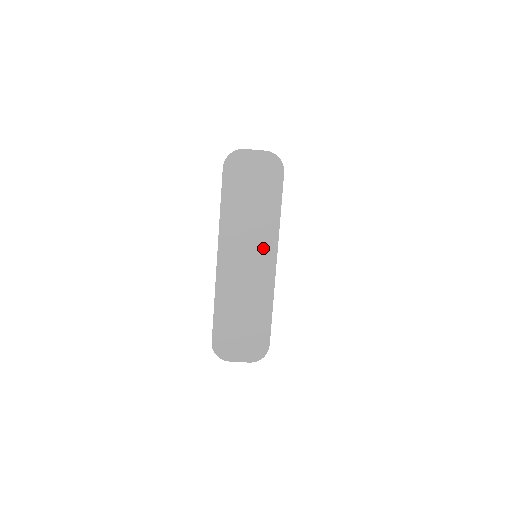
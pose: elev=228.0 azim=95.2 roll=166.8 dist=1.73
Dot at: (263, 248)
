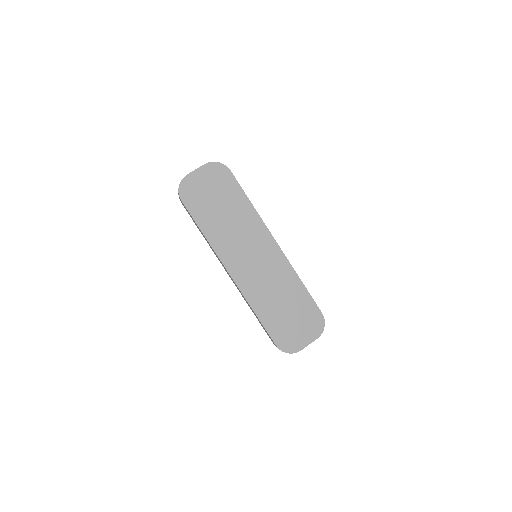
Dot at: (258, 240)
